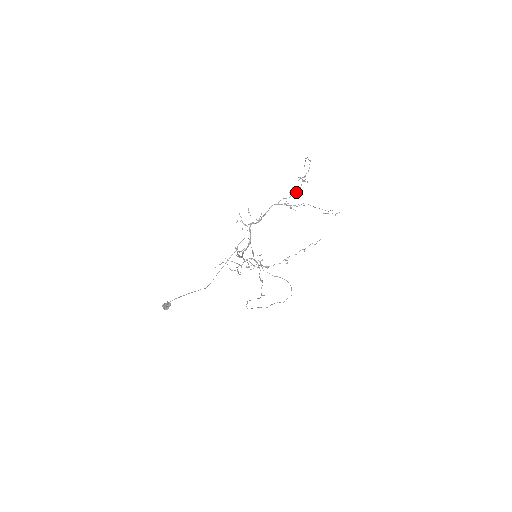
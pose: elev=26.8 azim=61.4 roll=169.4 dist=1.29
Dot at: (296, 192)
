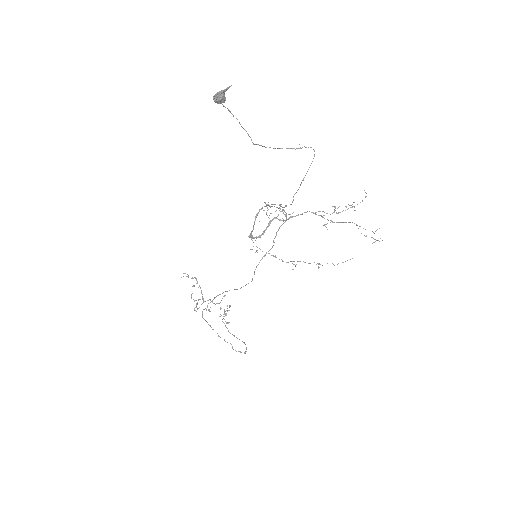
Dot at: (339, 212)
